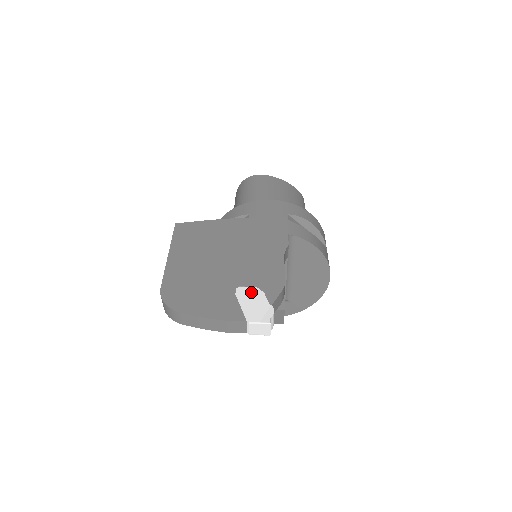
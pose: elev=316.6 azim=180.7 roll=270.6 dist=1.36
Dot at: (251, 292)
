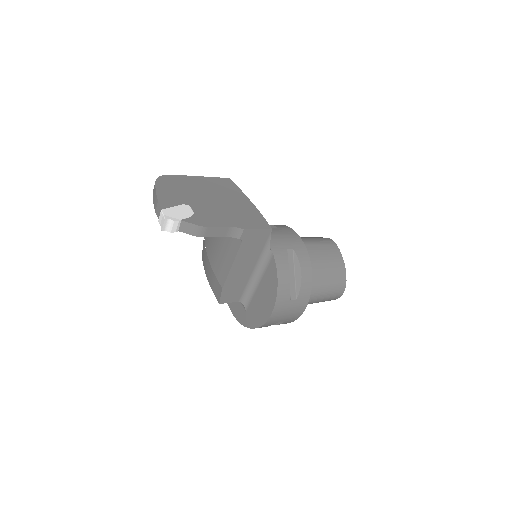
Dot at: (188, 211)
